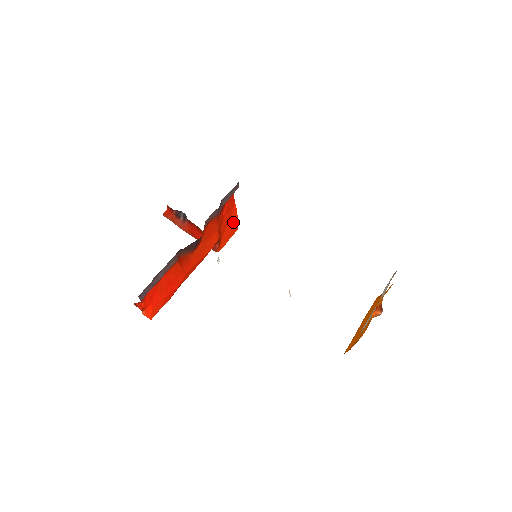
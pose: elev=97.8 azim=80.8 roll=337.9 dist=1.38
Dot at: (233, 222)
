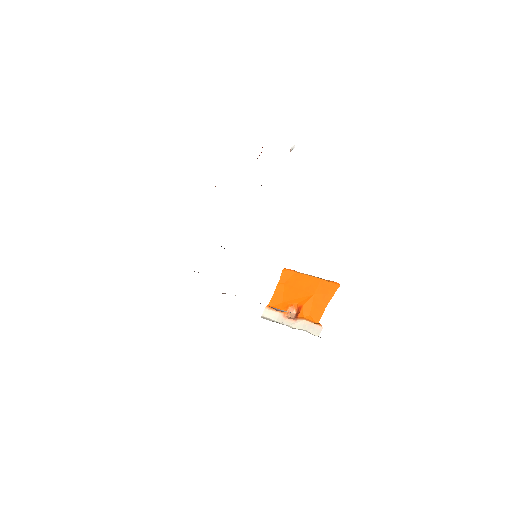
Dot at: occluded
